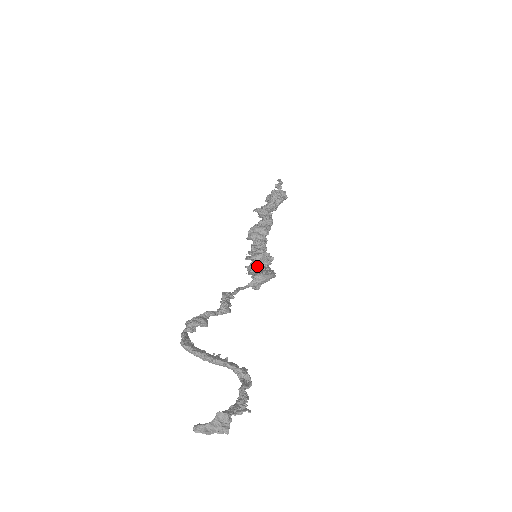
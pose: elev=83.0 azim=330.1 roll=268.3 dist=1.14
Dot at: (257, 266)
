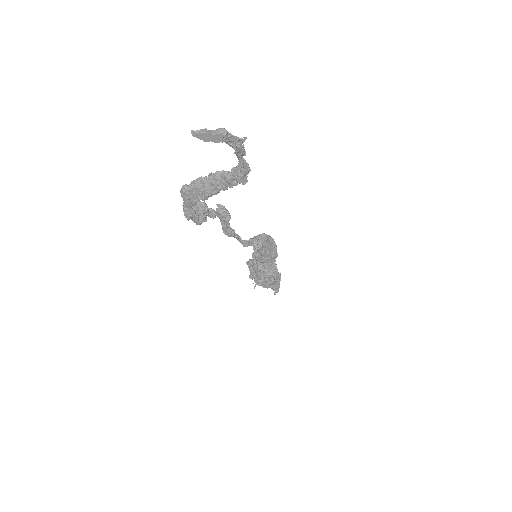
Dot at: occluded
